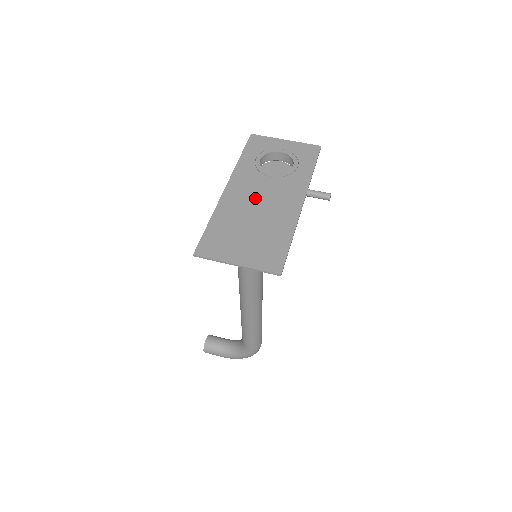
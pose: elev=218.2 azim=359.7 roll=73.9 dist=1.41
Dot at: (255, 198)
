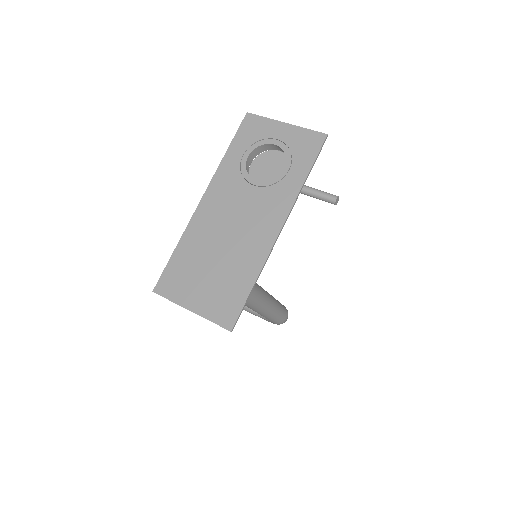
Dot at: (229, 218)
